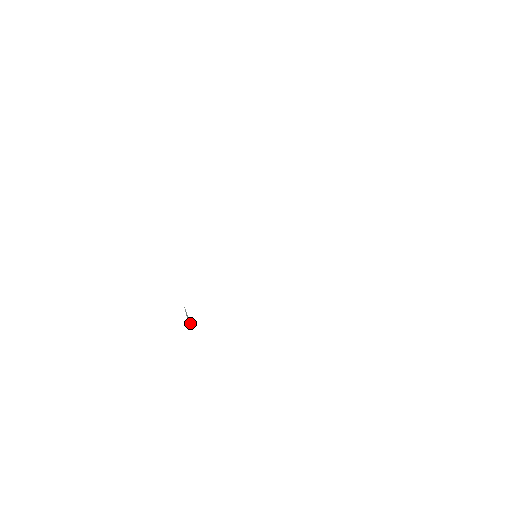
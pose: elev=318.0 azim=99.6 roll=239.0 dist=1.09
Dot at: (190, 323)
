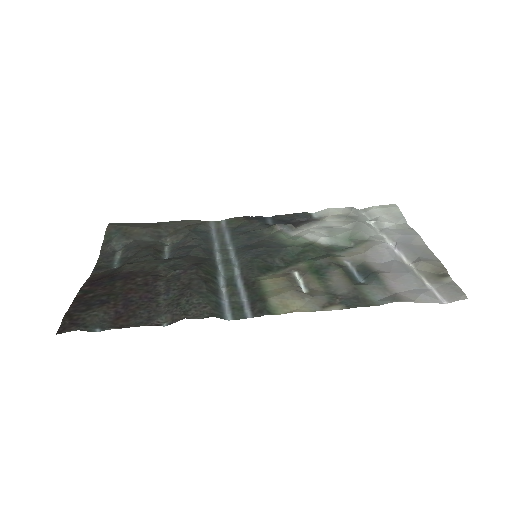
Dot at: (199, 225)
